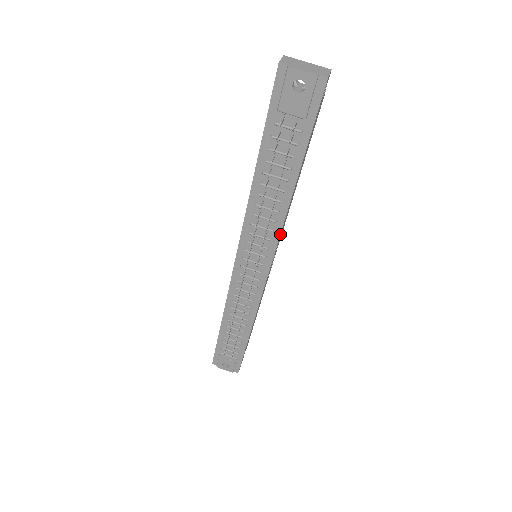
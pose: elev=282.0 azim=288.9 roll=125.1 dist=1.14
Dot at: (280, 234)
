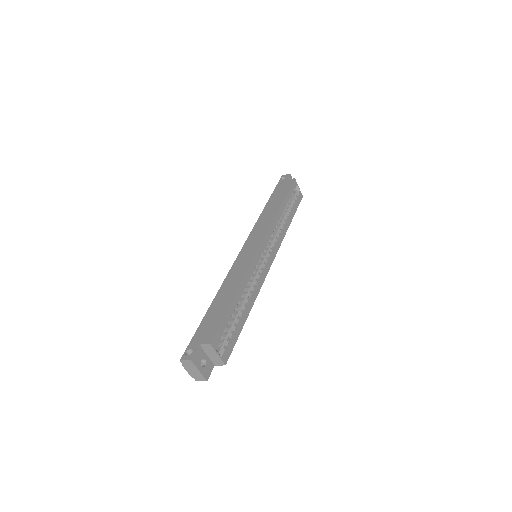
Dot at: occluded
